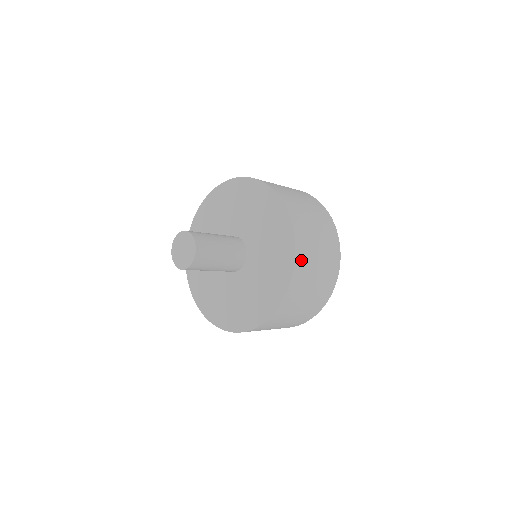
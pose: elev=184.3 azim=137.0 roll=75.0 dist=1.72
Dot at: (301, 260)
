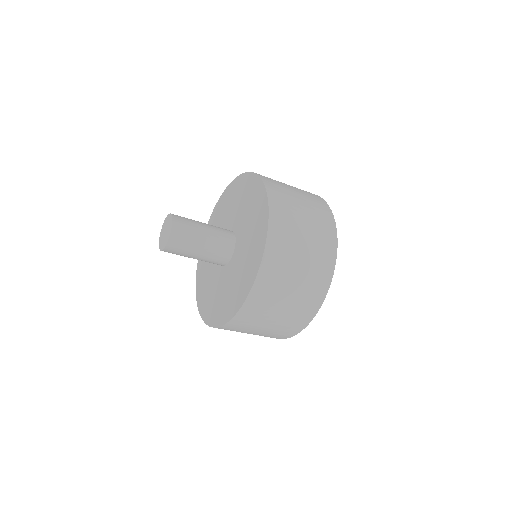
Dot at: (262, 288)
